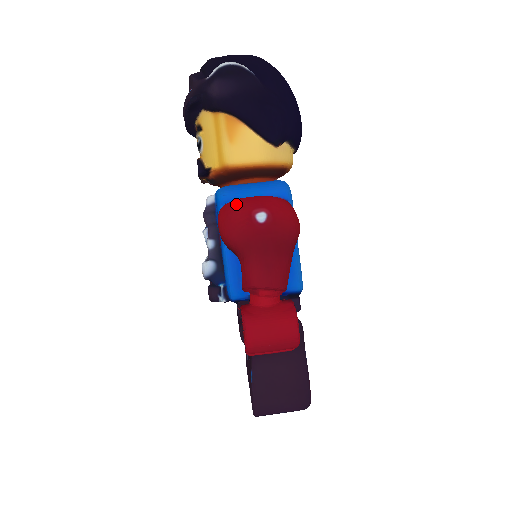
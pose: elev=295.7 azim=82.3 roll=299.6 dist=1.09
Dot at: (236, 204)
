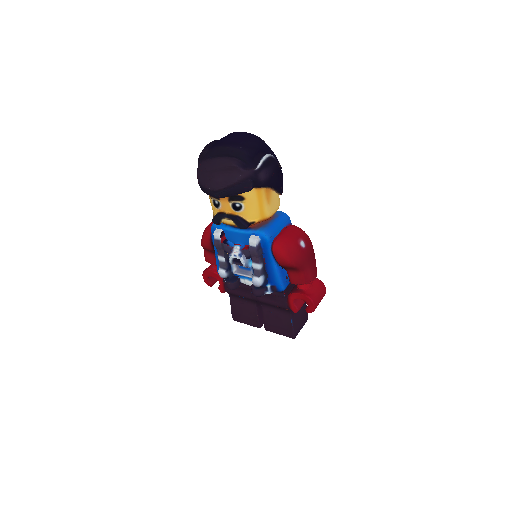
Dot at: (287, 242)
